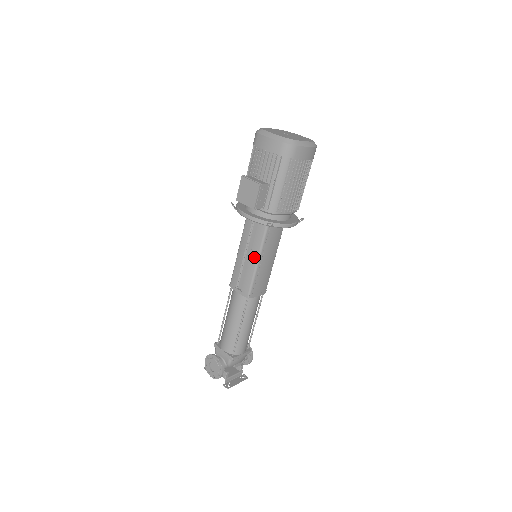
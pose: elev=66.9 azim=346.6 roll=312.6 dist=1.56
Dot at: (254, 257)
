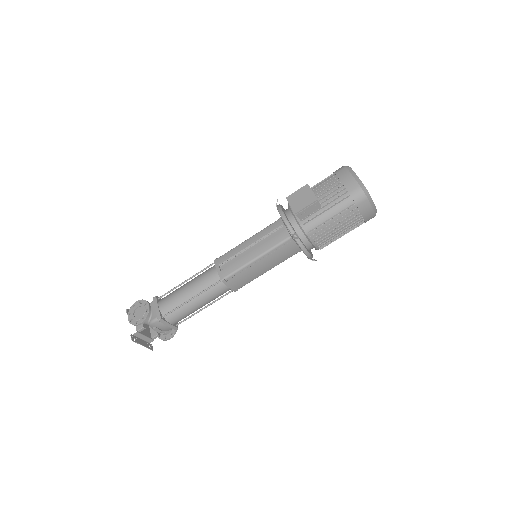
Dot at: (257, 253)
